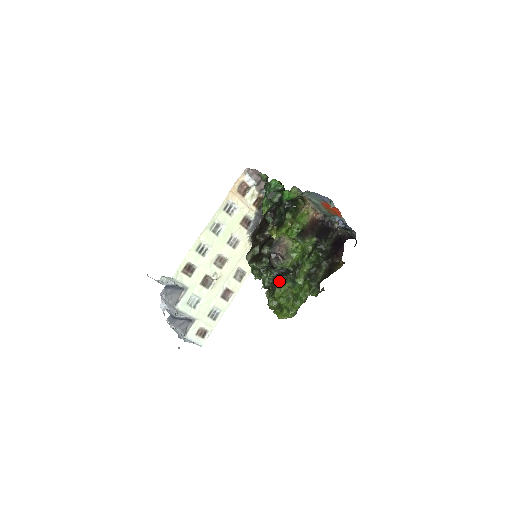
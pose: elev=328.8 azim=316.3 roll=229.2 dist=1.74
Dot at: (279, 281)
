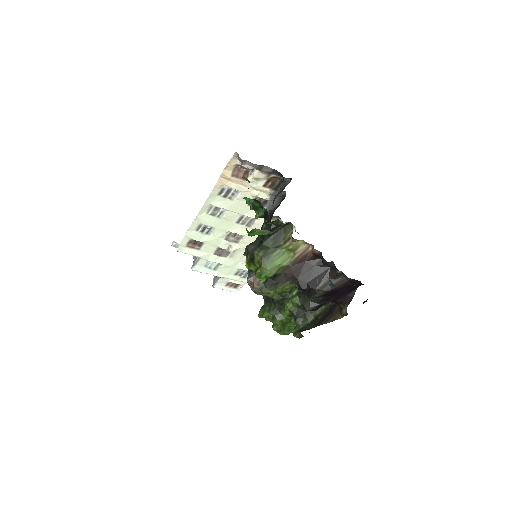
Dot at: (265, 303)
